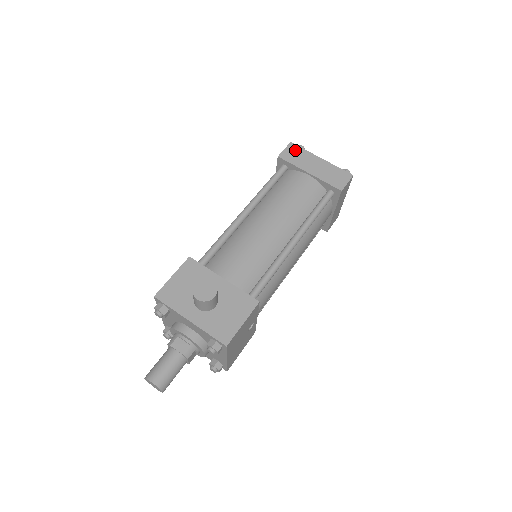
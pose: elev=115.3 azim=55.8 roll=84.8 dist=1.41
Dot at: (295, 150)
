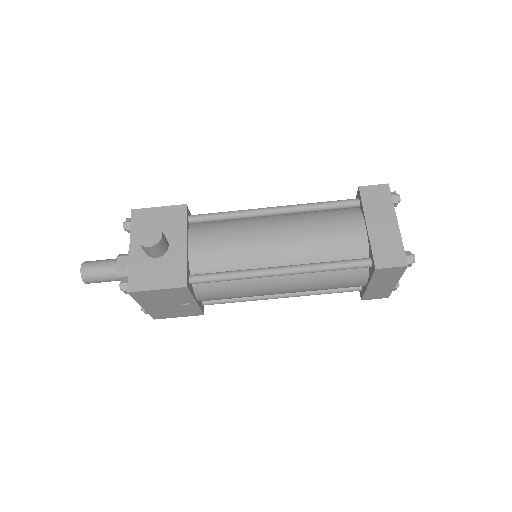
Dot at: (383, 194)
